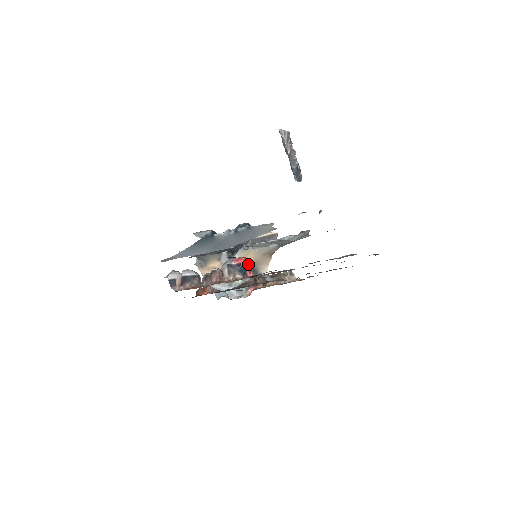
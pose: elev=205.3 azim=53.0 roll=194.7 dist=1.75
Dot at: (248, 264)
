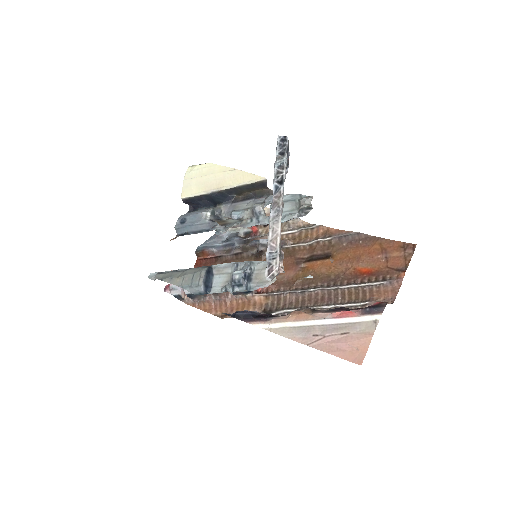
Dot at: occluded
